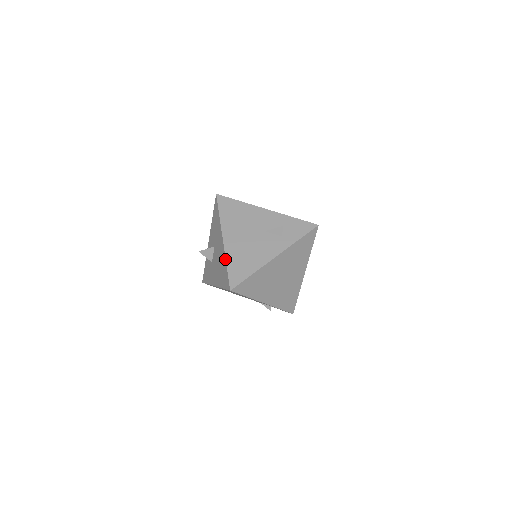
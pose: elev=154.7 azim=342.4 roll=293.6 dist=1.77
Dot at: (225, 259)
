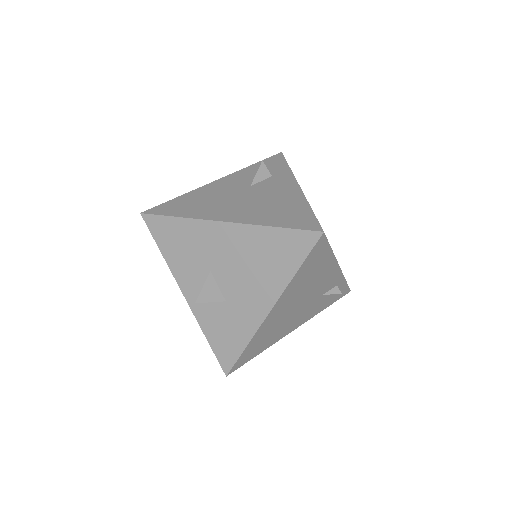
Dot at: (261, 227)
